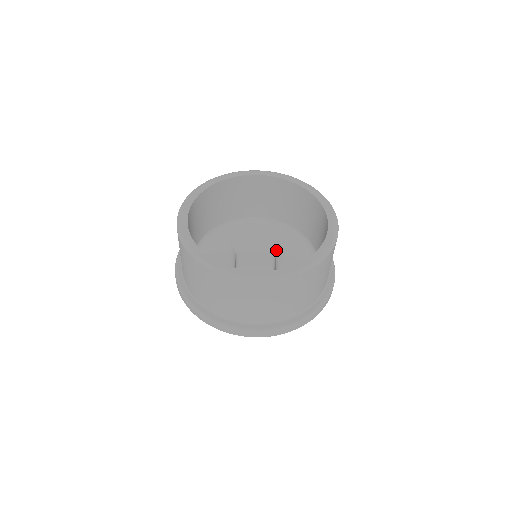
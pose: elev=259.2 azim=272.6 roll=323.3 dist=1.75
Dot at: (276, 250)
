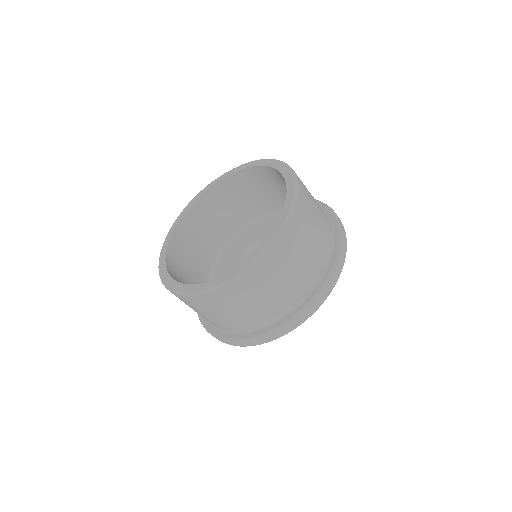
Dot at: occluded
